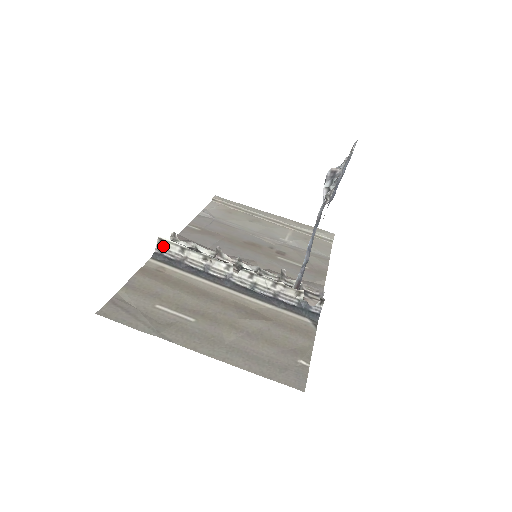
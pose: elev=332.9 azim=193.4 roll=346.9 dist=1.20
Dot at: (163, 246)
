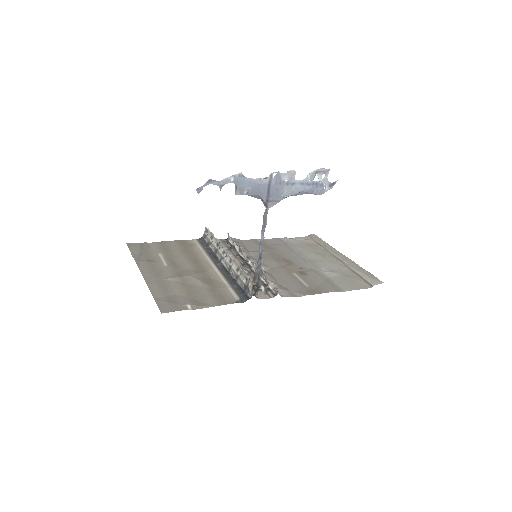
Dot at: (206, 233)
